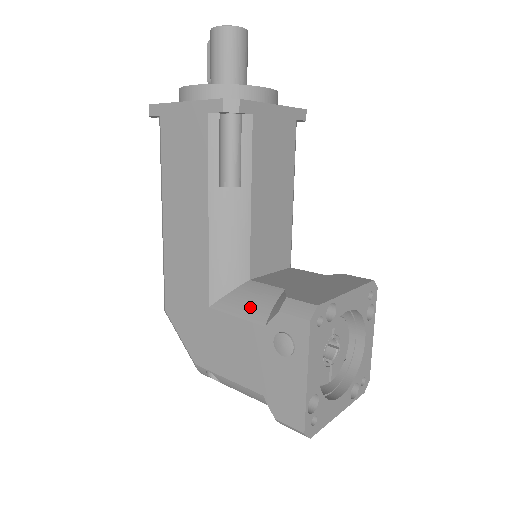
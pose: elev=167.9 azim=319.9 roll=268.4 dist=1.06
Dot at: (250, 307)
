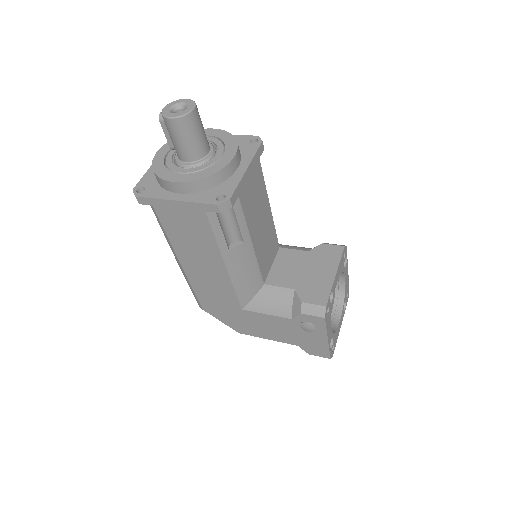
Dot at: (275, 307)
